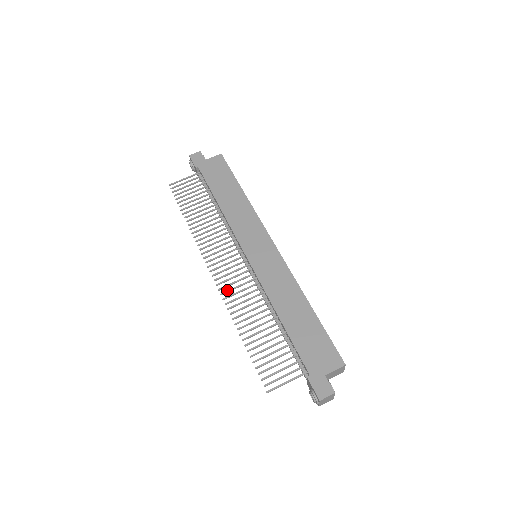
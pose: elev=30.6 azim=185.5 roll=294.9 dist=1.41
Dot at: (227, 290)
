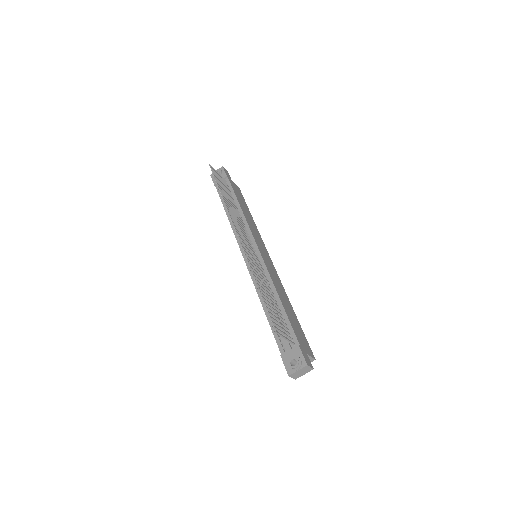
Dot at: (247, 252)
